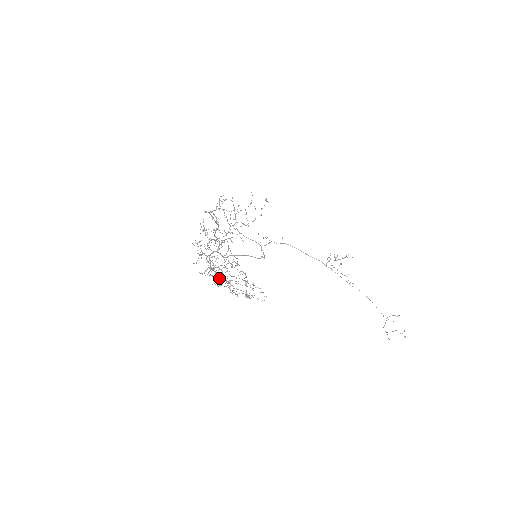
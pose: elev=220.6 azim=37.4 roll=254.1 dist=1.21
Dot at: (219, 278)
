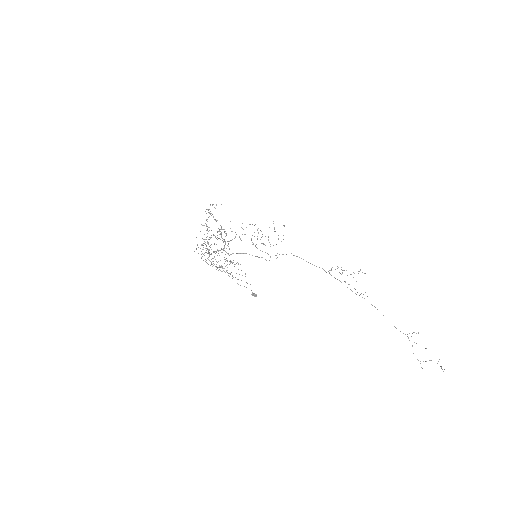
Dot at: (225, 272)
